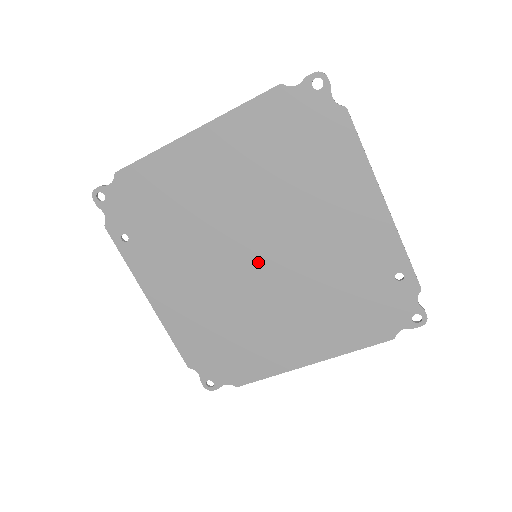
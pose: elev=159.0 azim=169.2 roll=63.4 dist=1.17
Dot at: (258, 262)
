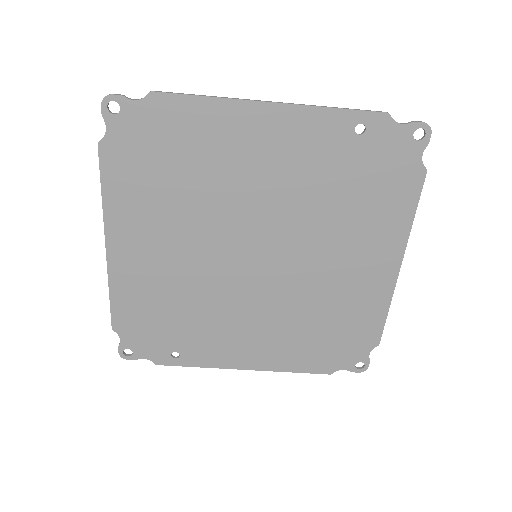
Dot at: (263, 258)
